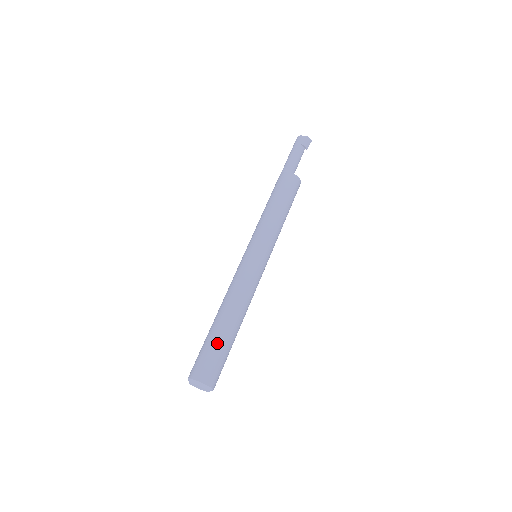
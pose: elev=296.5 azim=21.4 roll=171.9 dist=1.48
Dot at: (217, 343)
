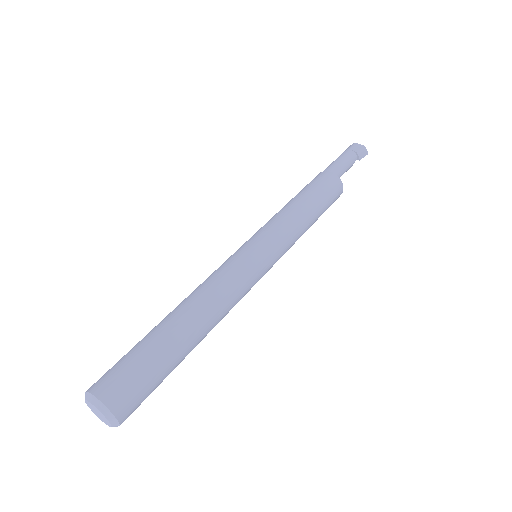
Dot at: (153, 349)
